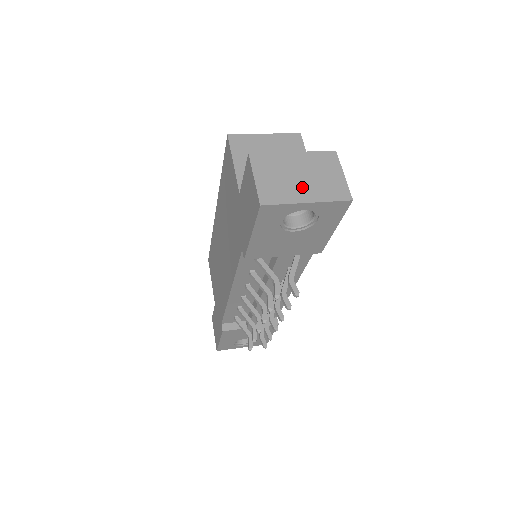
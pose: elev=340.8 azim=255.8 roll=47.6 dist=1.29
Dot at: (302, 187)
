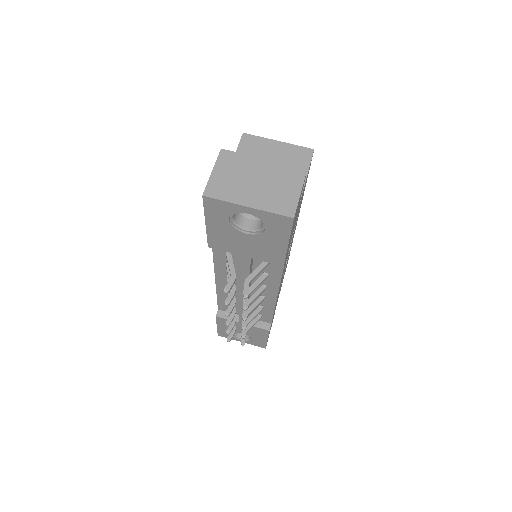
Dot at: (251, 191)
